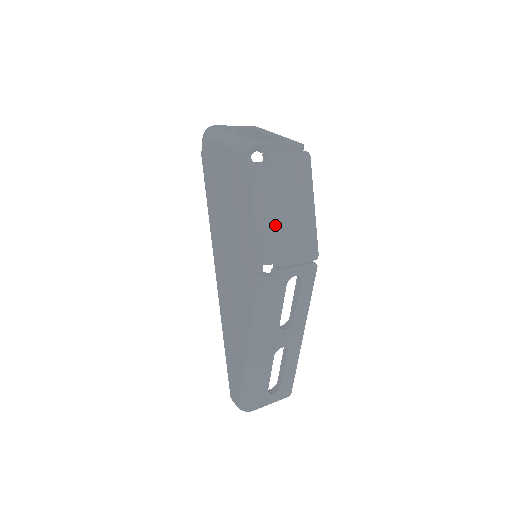
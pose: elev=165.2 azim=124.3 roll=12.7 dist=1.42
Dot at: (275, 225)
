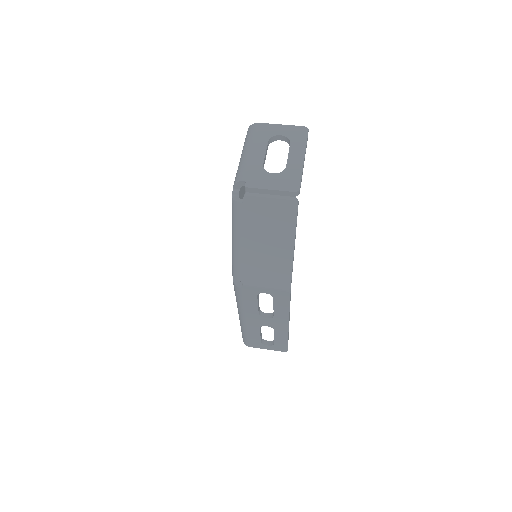
Dot at: (245, 254)
